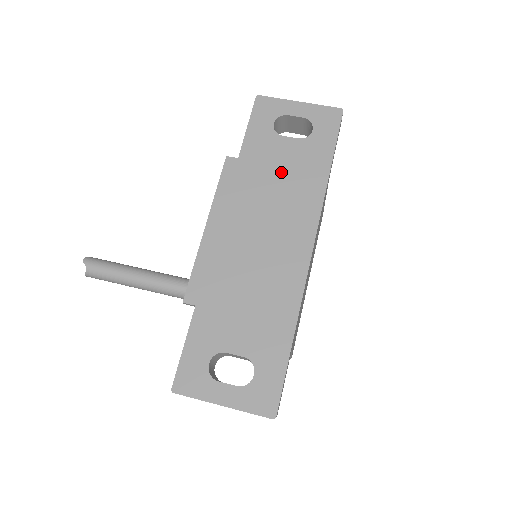
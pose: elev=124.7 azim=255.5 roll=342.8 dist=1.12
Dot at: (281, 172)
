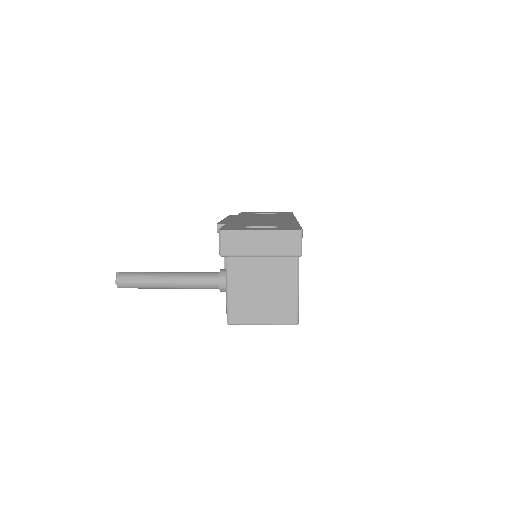
Dot at: (265, 215)
